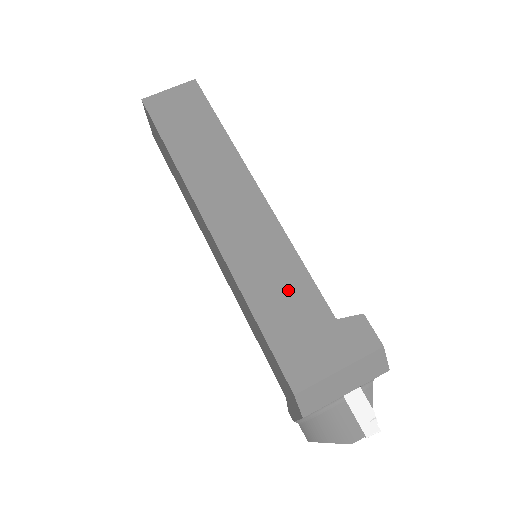
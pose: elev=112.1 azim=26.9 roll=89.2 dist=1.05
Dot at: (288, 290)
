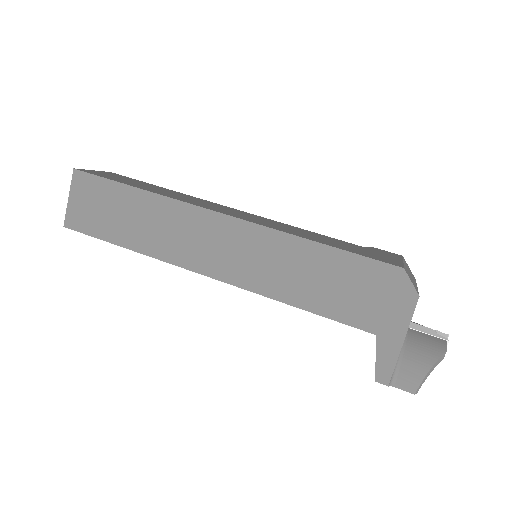
Dot at: (319, 237)
